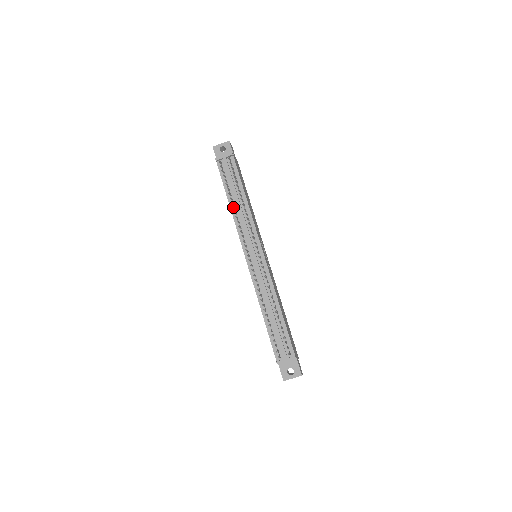
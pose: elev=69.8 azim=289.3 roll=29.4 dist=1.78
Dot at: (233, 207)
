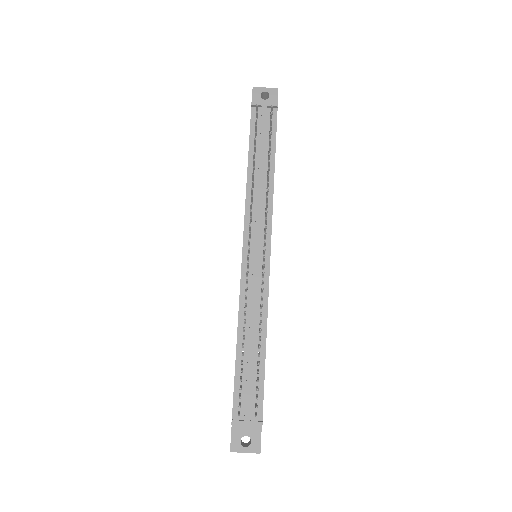
Dot at: (253, 175)
